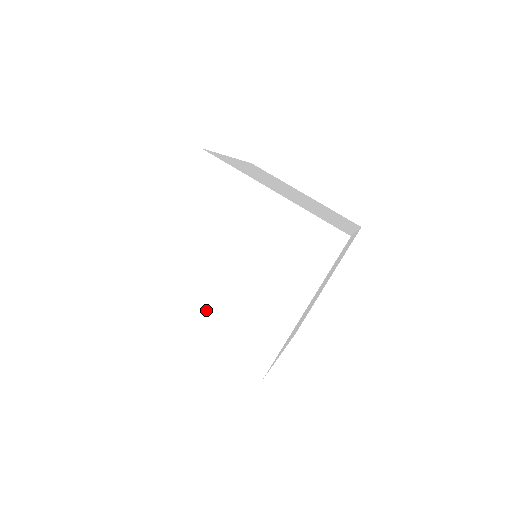
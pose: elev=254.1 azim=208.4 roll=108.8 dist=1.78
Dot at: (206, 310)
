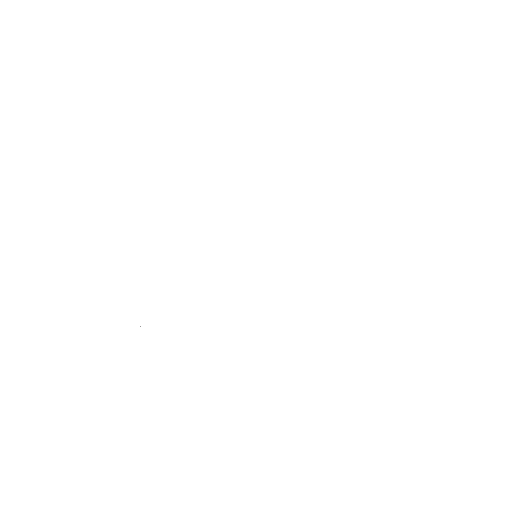
Dot at: (170, 248)
